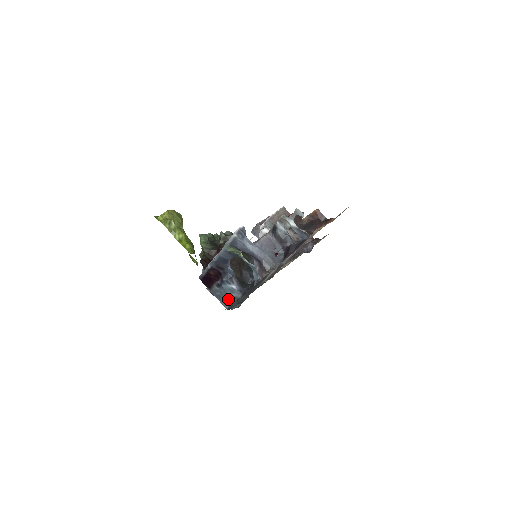
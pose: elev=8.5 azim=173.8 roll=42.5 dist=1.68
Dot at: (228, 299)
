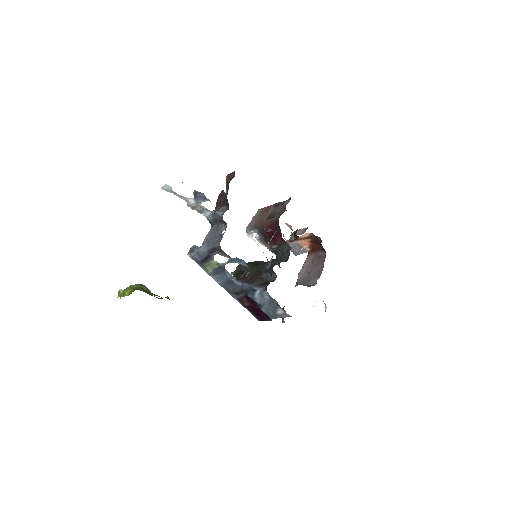
Dot at: (274, 307)
